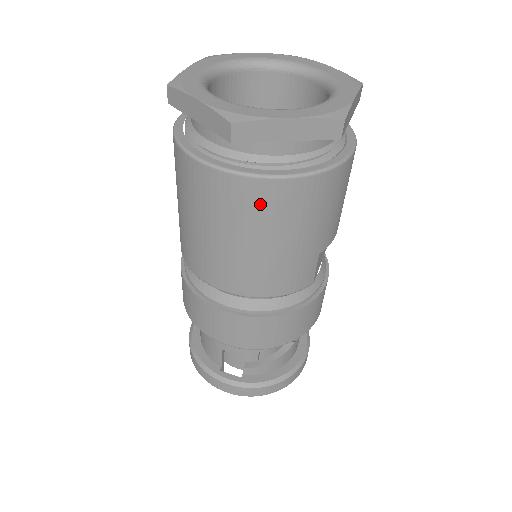
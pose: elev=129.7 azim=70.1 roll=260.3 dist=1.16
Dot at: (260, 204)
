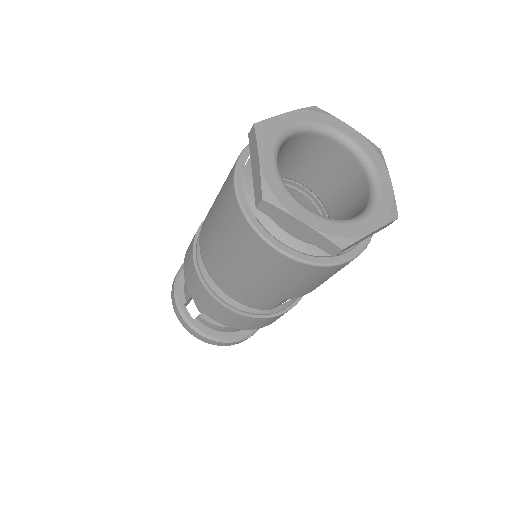
Dot at: (255, 252)
